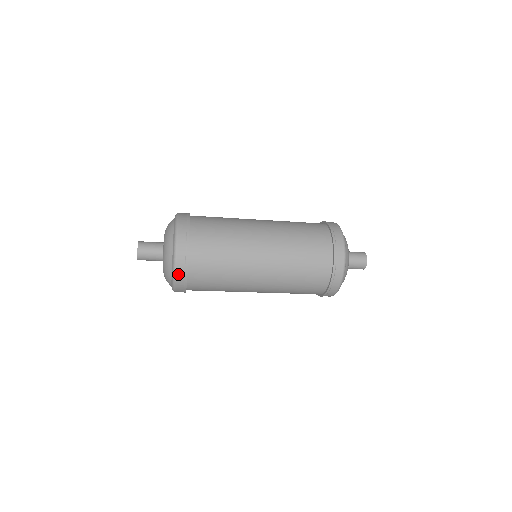
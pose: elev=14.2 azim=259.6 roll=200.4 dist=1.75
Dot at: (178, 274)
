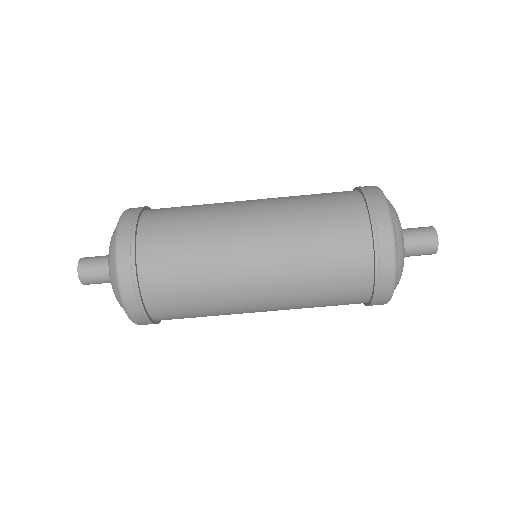
Dot at: (124, 220)
